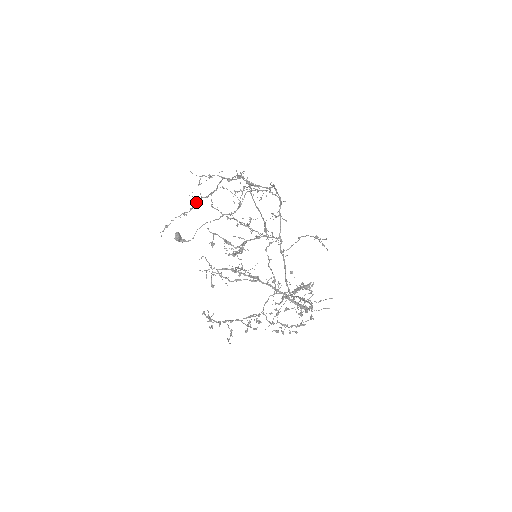
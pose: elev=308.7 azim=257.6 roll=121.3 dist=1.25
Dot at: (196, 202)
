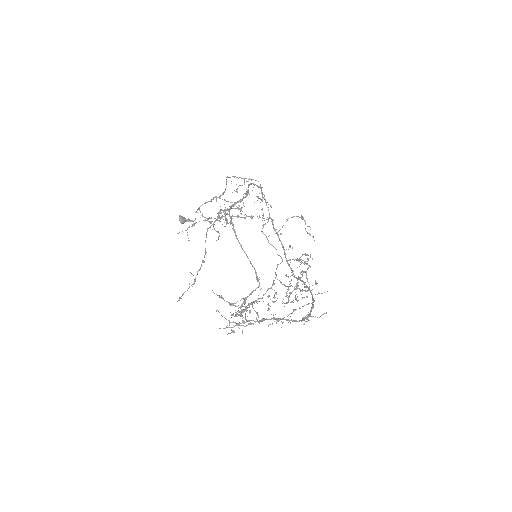
Dot at: (195, 280)
